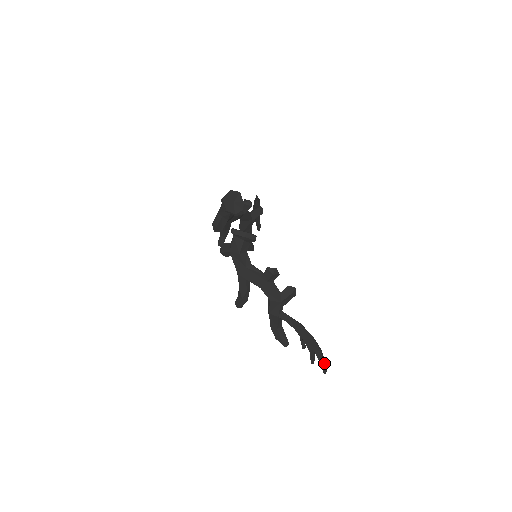
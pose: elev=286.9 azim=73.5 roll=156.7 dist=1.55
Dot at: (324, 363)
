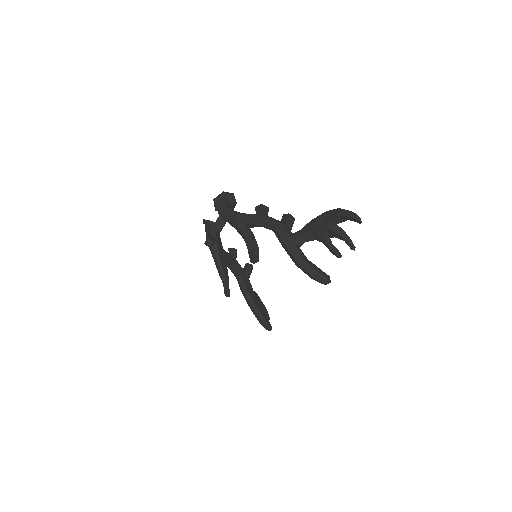
Dot at: (349, 211)
